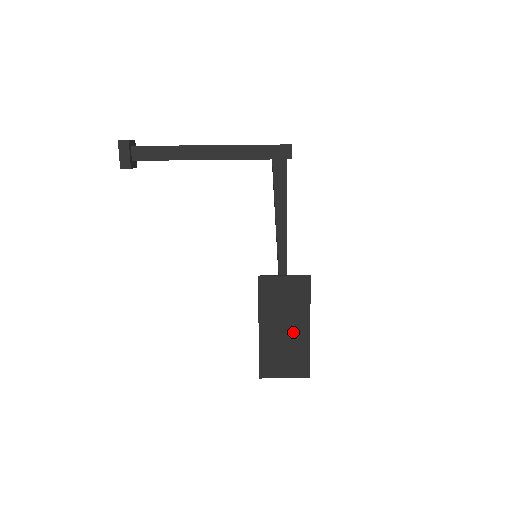
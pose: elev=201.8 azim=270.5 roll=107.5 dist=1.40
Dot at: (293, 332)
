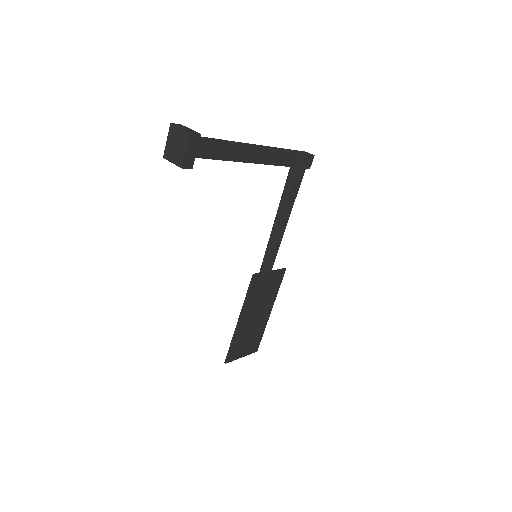
Dot at: (260, 318)
